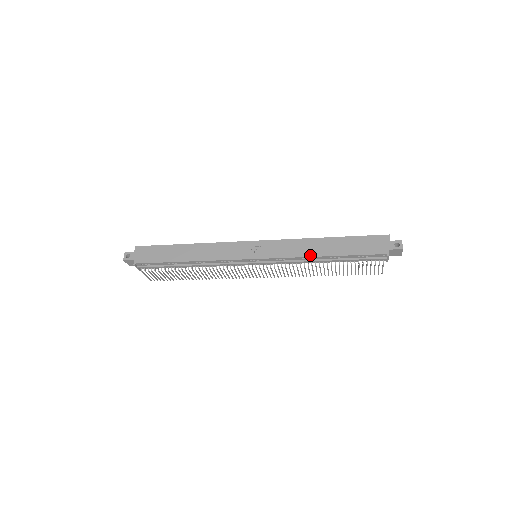
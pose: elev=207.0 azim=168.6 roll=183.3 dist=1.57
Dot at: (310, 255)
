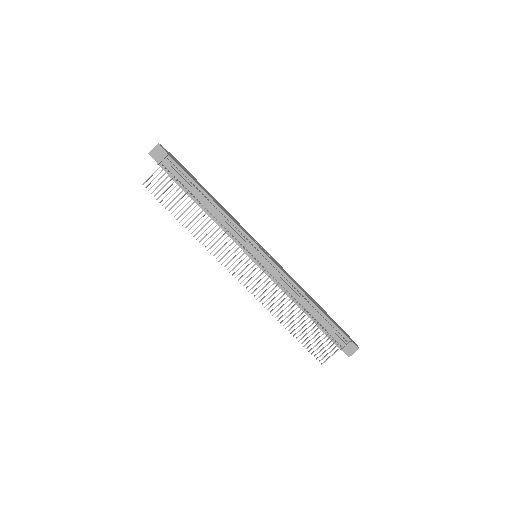
Dot at: (302, 290)
